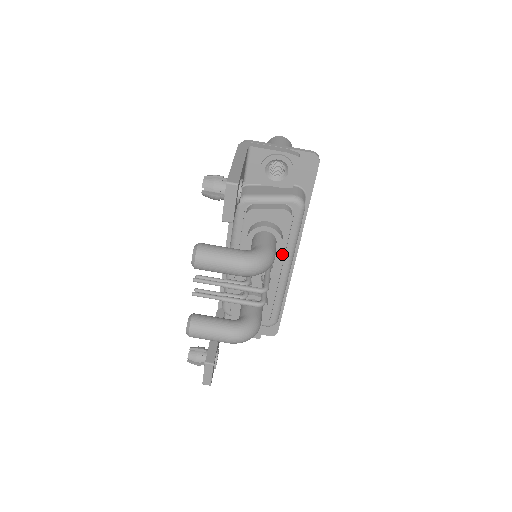
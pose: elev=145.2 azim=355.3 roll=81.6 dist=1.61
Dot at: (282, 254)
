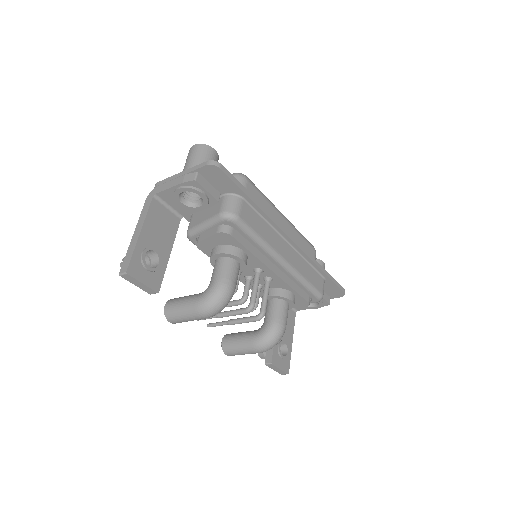
Dot at: (258, 260)
